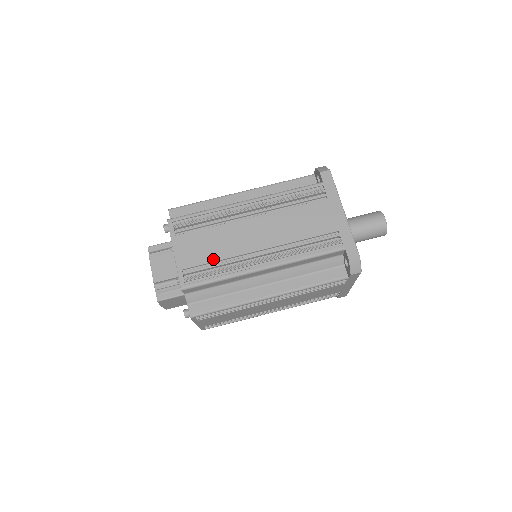
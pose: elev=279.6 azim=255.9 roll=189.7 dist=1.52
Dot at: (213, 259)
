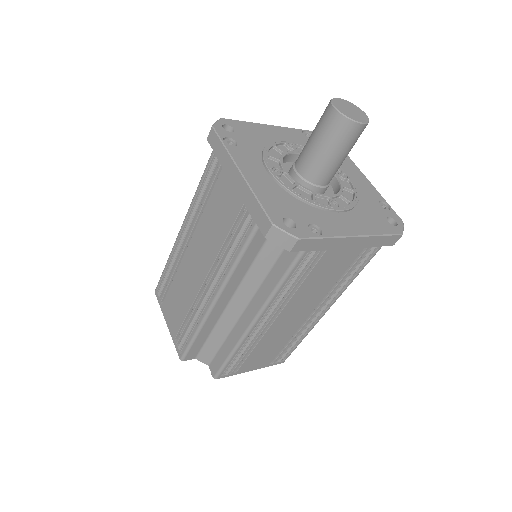
Dot at: (283, 347)
